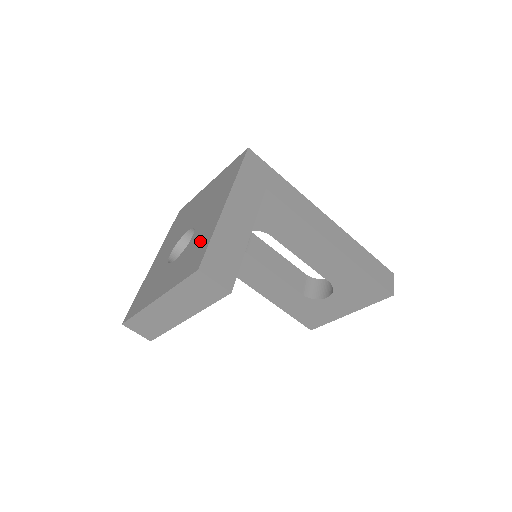
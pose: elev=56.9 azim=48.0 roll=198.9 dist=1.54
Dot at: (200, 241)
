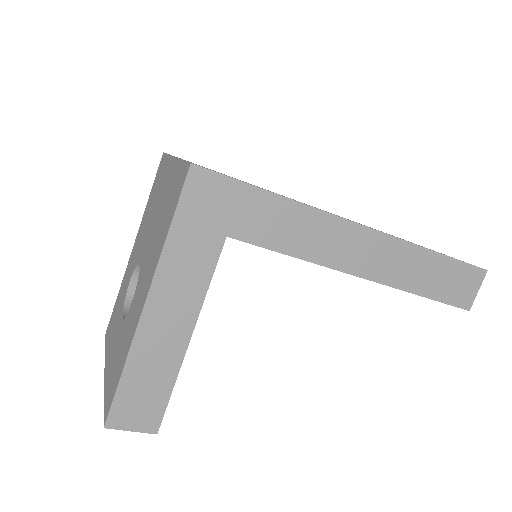
Dot at: (123, 348)
